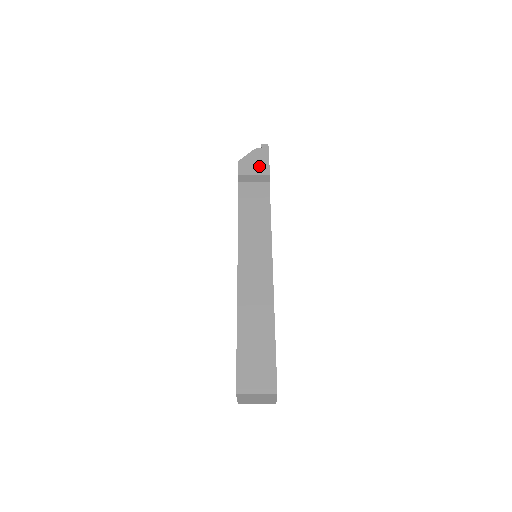
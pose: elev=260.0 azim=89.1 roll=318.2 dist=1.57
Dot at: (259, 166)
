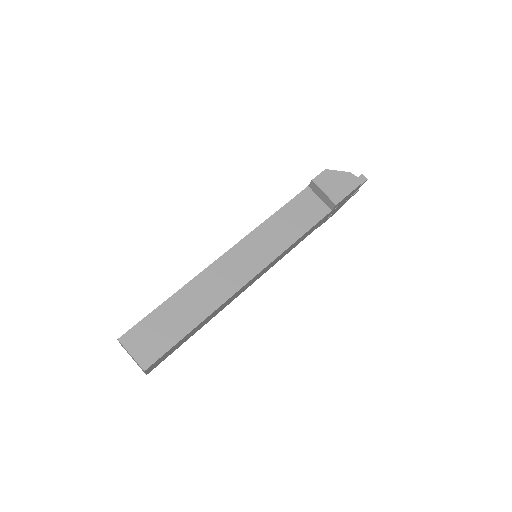
Dot at: (336, 190)
